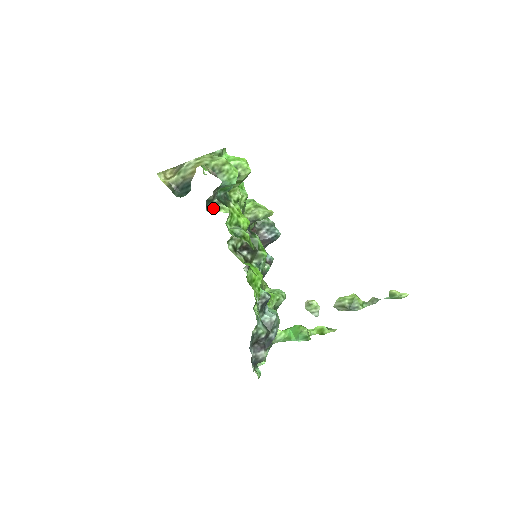
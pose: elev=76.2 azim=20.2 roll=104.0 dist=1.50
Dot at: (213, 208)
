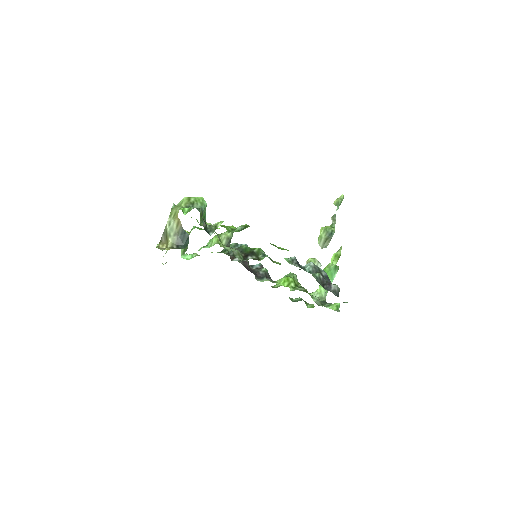
Dot at: (212, 230)
